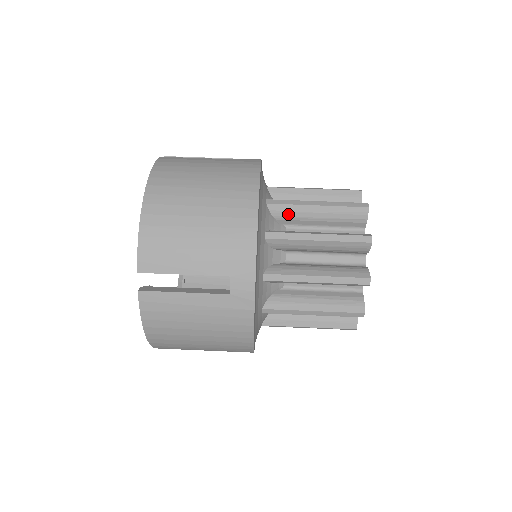
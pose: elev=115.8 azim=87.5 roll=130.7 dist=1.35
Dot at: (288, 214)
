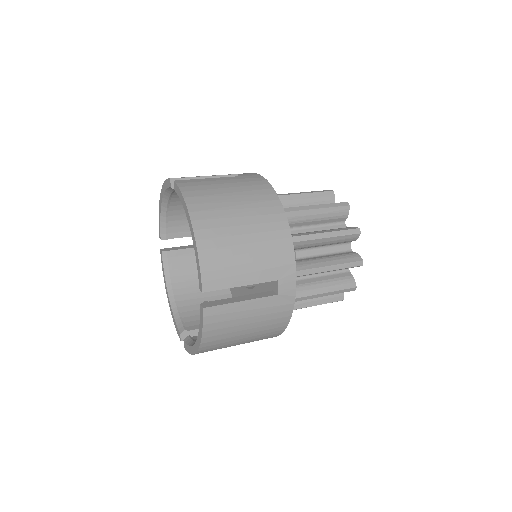
Dot at: (293, 219)
